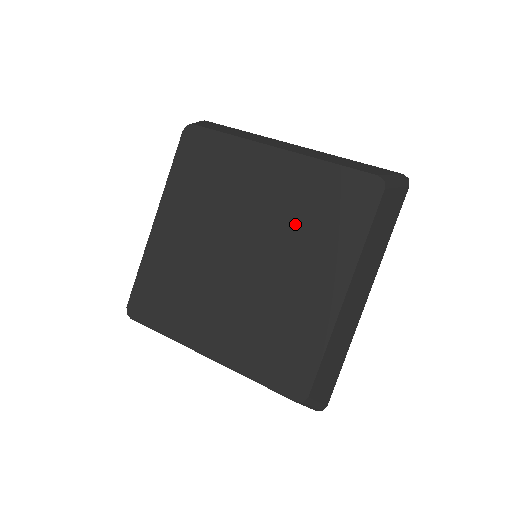
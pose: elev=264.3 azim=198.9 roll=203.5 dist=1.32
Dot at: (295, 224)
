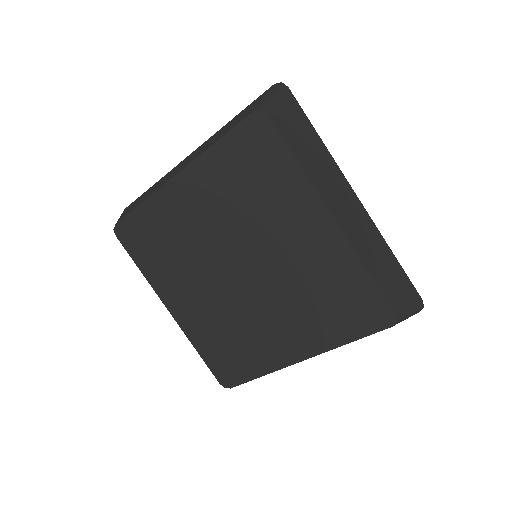
Dot at: (301, 288)
